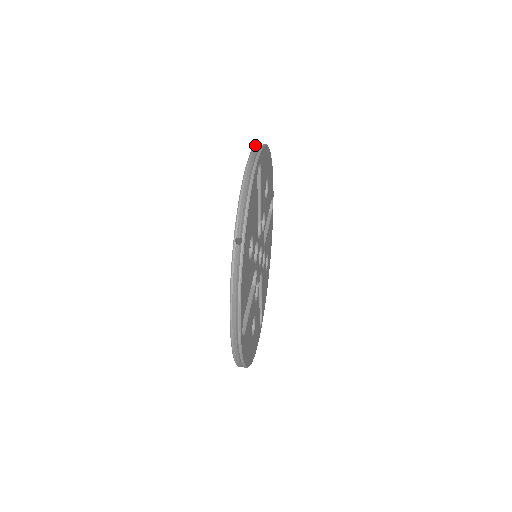
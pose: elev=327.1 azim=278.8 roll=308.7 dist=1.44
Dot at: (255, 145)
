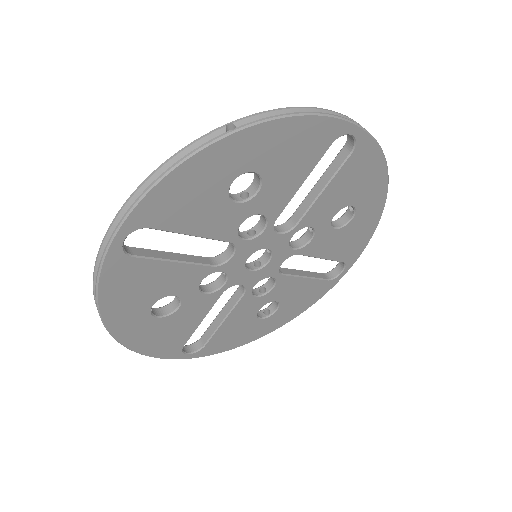
Dot at: (137, 187)
